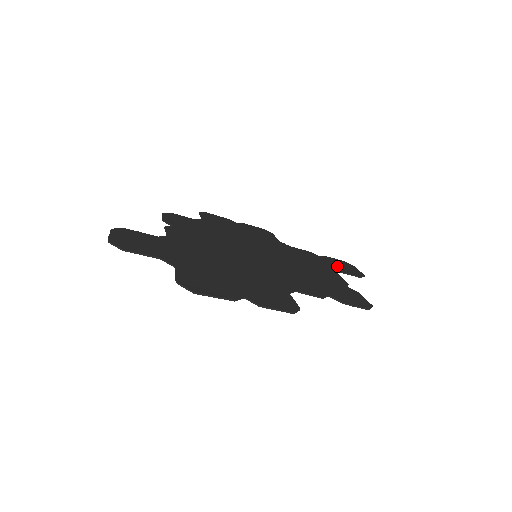
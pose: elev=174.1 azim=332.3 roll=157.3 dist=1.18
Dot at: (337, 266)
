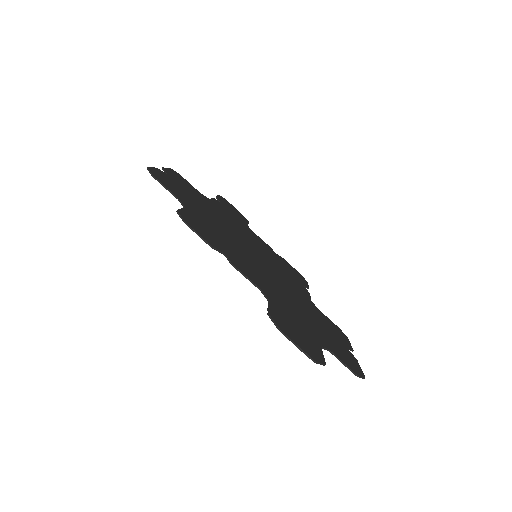
Dot at: (237, 214)
